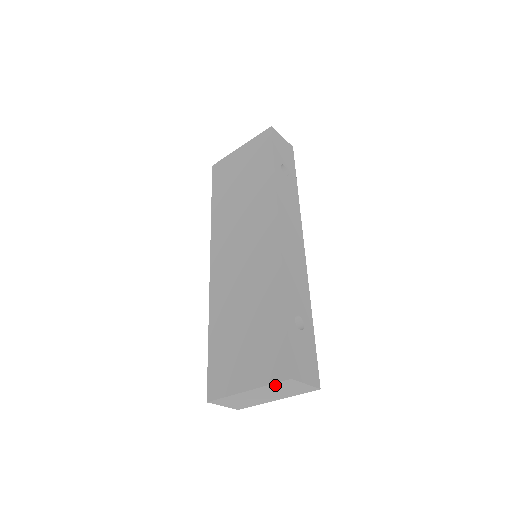
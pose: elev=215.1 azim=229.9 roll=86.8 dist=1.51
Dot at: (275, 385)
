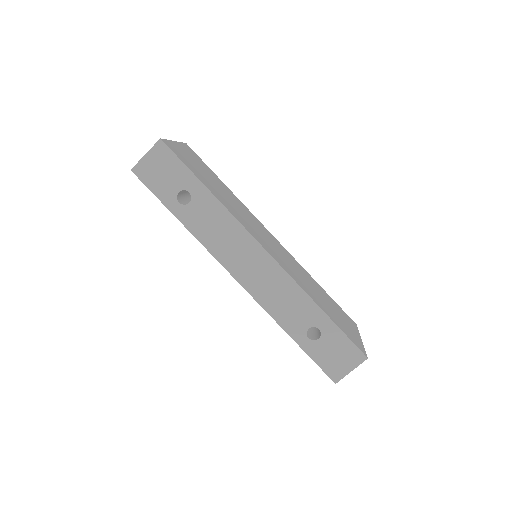
Dot at: occluded
